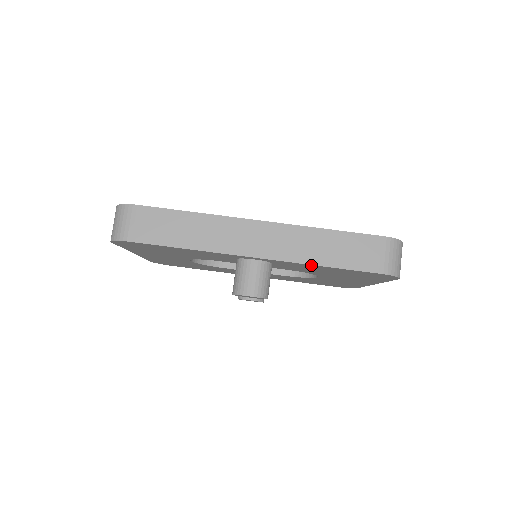
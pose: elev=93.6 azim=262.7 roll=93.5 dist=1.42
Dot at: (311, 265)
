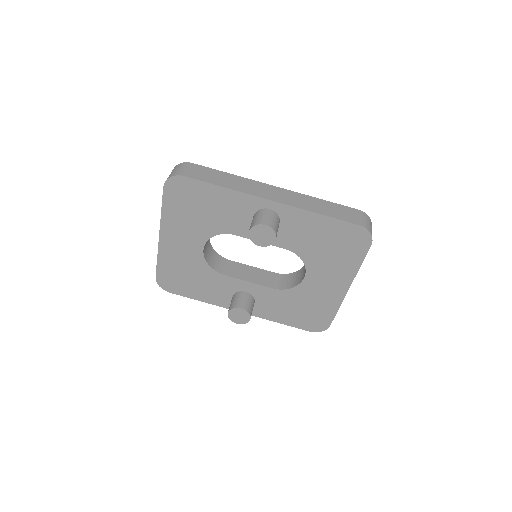
Dot at: (311, 214)
